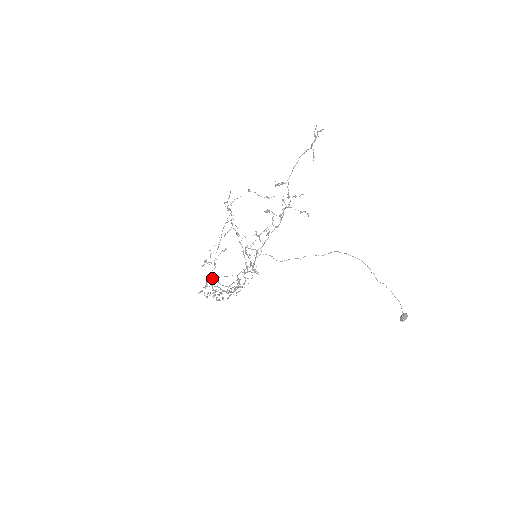
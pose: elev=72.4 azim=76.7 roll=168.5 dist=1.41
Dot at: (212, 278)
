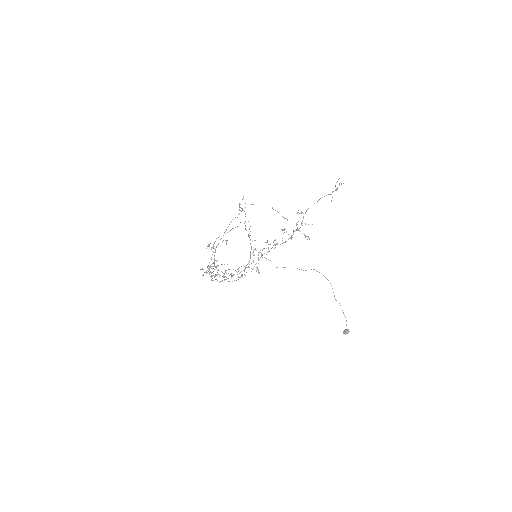
Dot at: occluded
